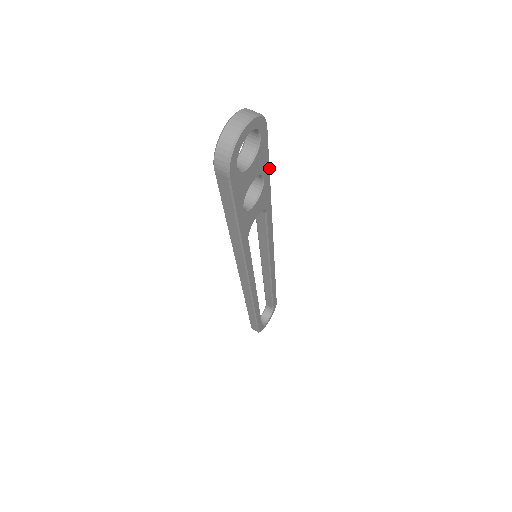
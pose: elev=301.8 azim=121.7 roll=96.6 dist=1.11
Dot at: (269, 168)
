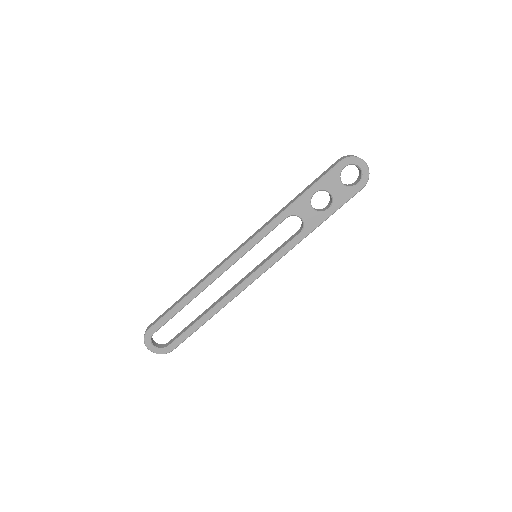
Dot at: occluded
